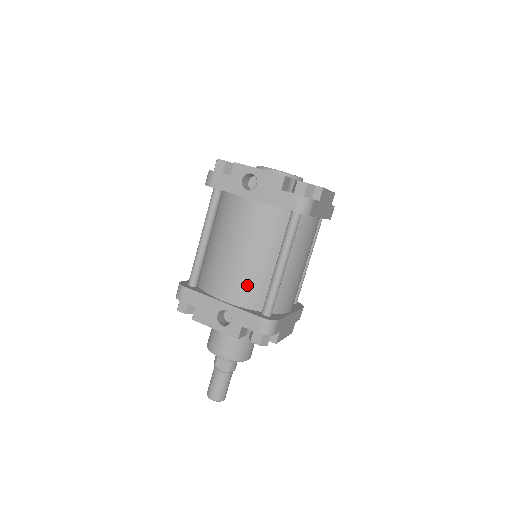
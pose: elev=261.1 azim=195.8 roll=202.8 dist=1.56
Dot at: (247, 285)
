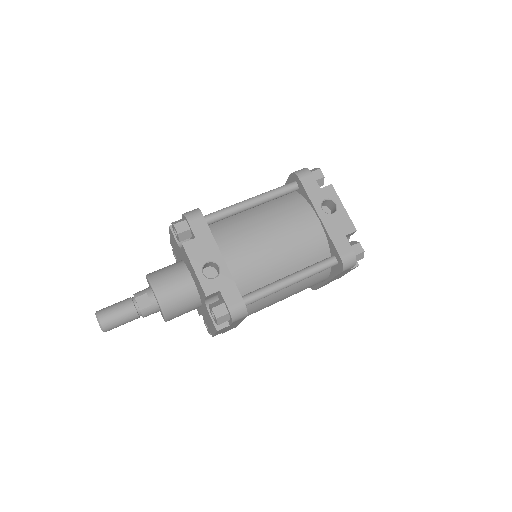
Dot at: (253, 267)
